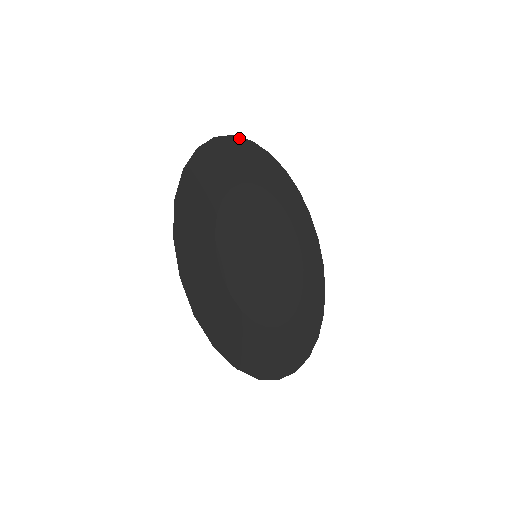
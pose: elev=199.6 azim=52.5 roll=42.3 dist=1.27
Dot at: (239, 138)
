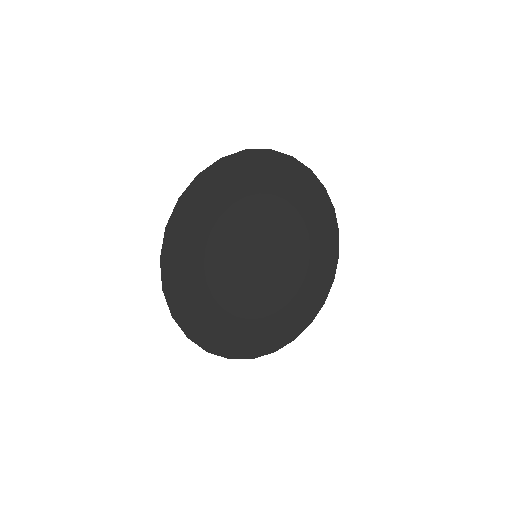
Dot at: (205, 171)
